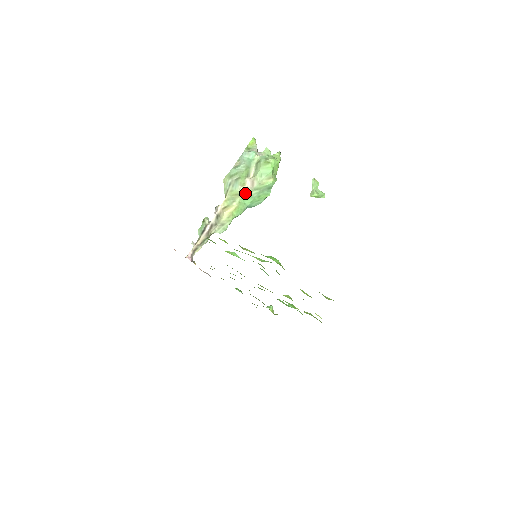
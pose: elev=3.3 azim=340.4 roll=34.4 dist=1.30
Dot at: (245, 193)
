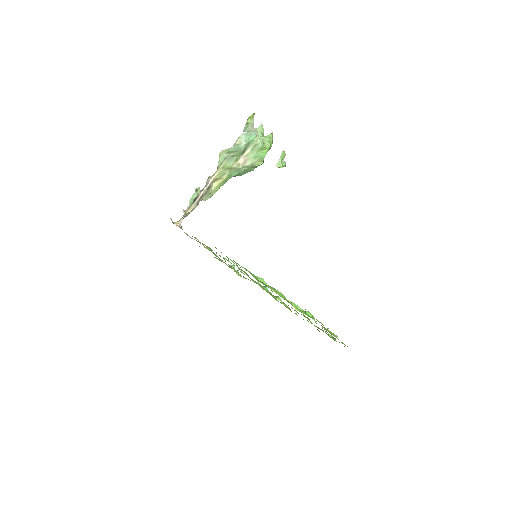
Dot at: (236, 168)
